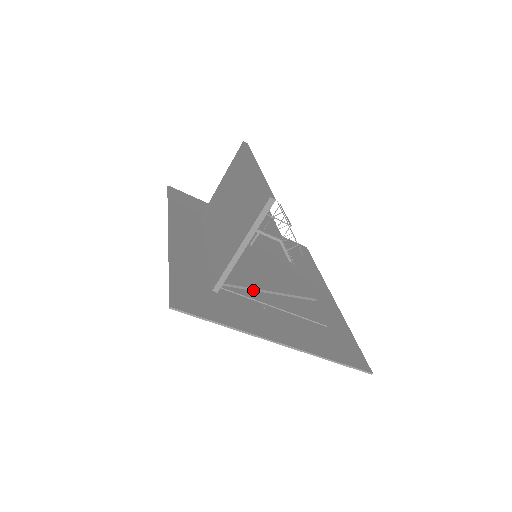
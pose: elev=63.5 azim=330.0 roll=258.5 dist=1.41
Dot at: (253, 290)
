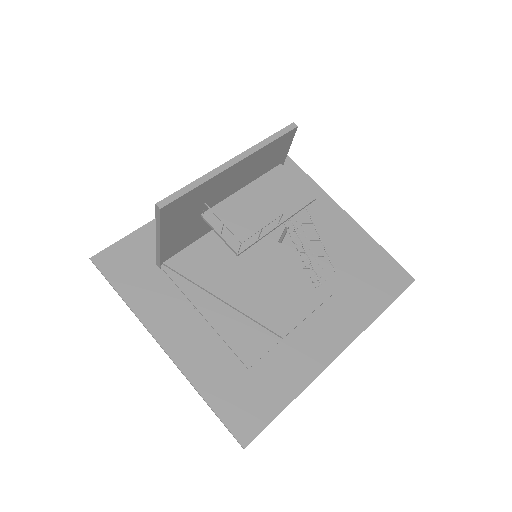
Dot at: (198, 286)
